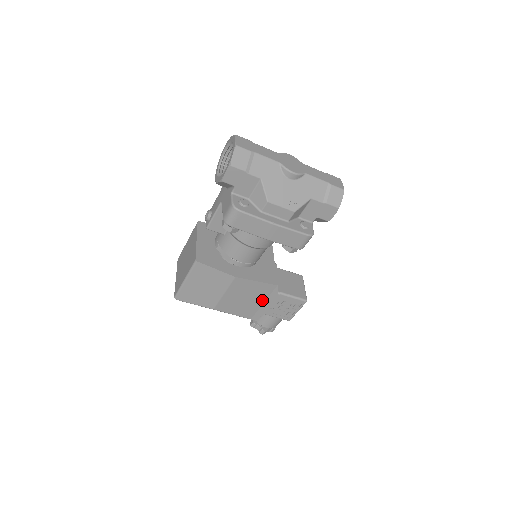
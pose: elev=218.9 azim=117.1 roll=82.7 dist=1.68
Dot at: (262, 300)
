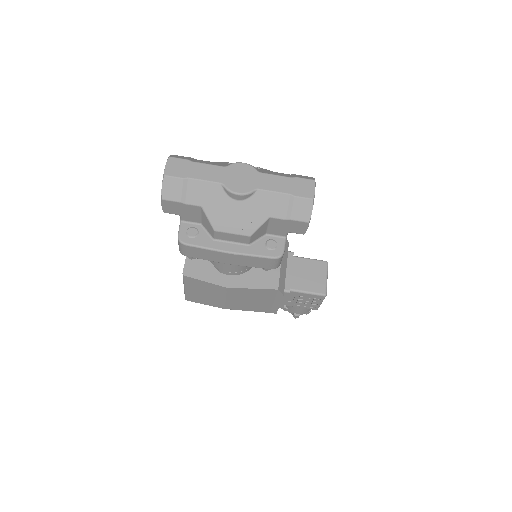
Dot at: (270, 300)
